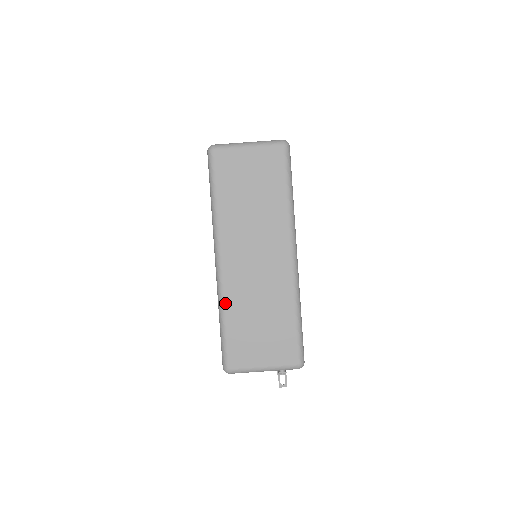
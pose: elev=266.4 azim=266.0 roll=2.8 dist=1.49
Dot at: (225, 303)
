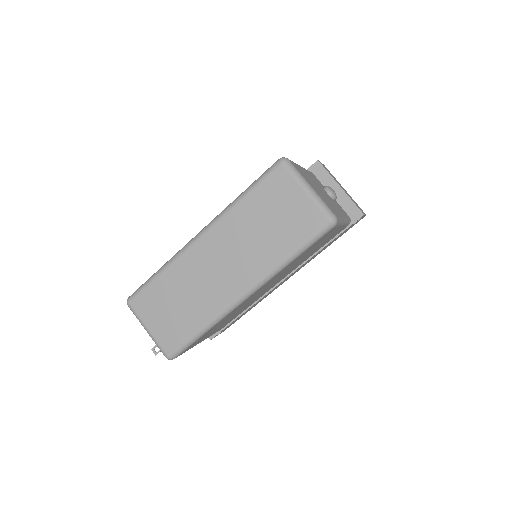
Dot at: (171, 265)
